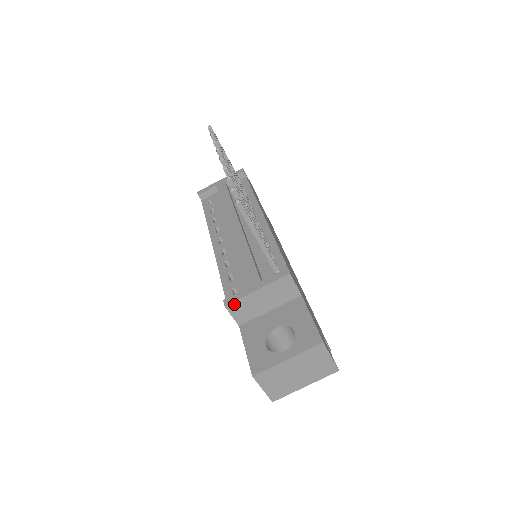
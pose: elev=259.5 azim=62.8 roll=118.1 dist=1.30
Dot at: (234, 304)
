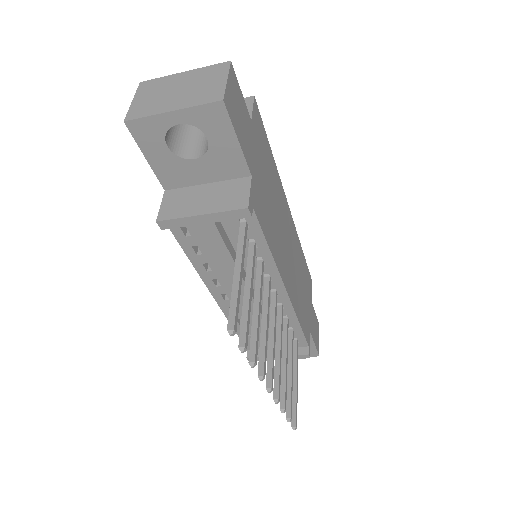
Dot at: occluded
